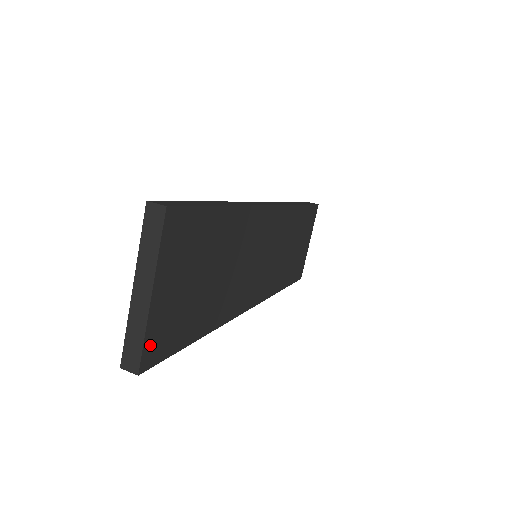
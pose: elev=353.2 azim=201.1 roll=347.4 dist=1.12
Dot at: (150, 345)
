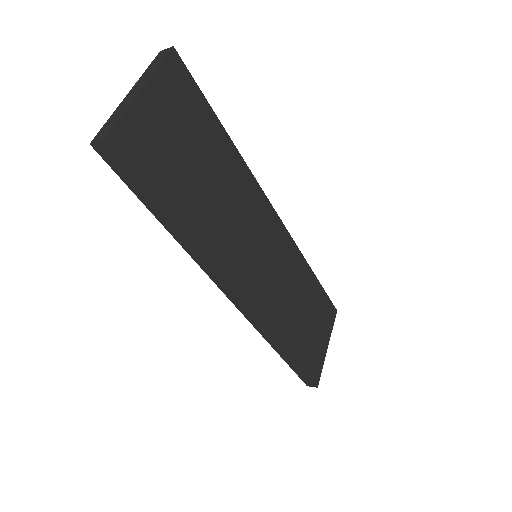
Dot at: (125, 132)
